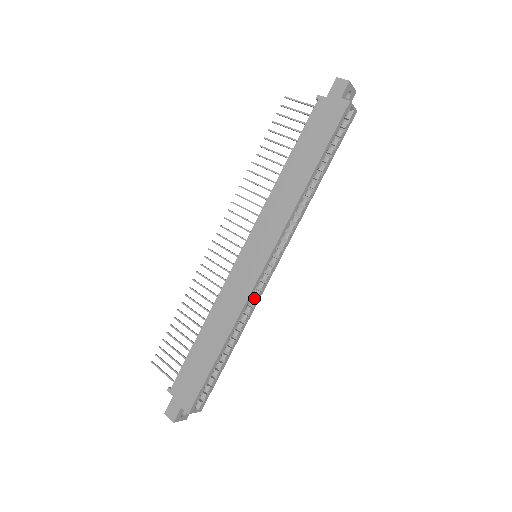
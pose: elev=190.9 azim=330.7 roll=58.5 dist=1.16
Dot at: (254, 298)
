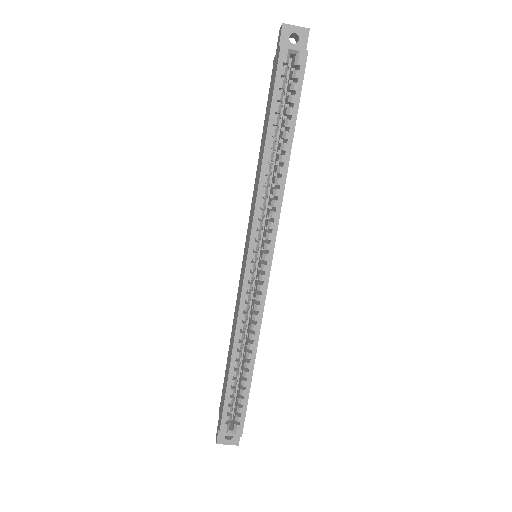
Dot at: (258, 304)
